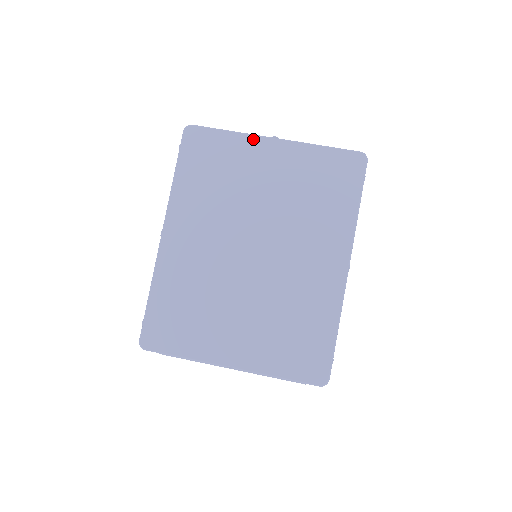
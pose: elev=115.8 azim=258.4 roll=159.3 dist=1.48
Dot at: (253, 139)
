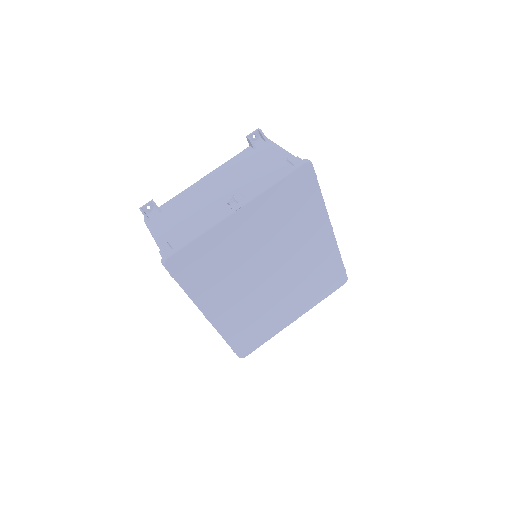
Dot at: (222, 225)
